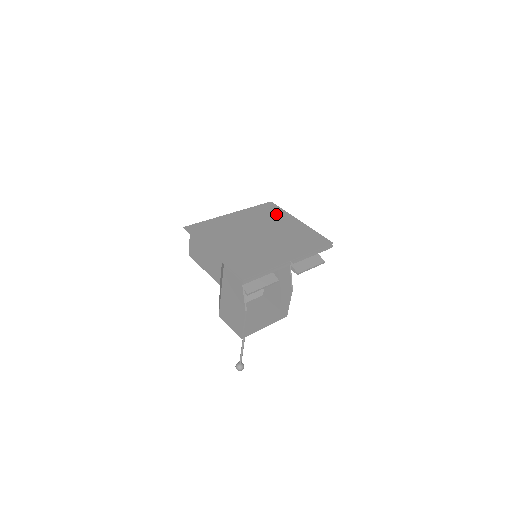
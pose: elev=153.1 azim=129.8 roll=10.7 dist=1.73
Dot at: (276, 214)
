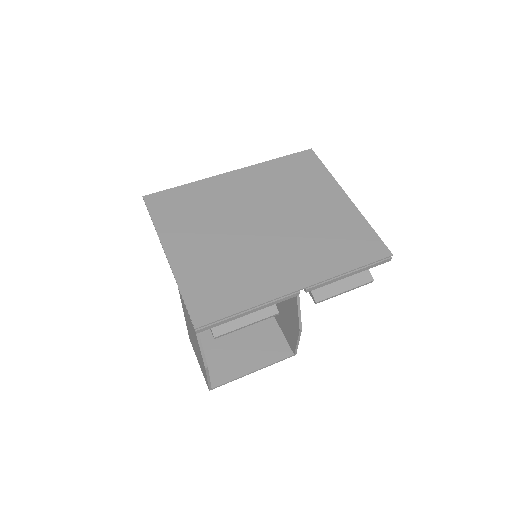
Dot at: (310, 178)
